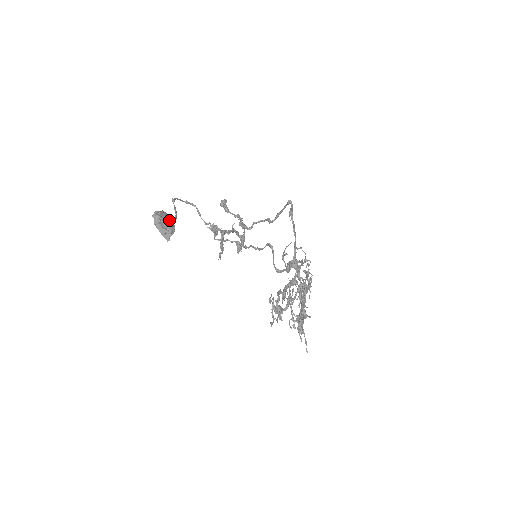
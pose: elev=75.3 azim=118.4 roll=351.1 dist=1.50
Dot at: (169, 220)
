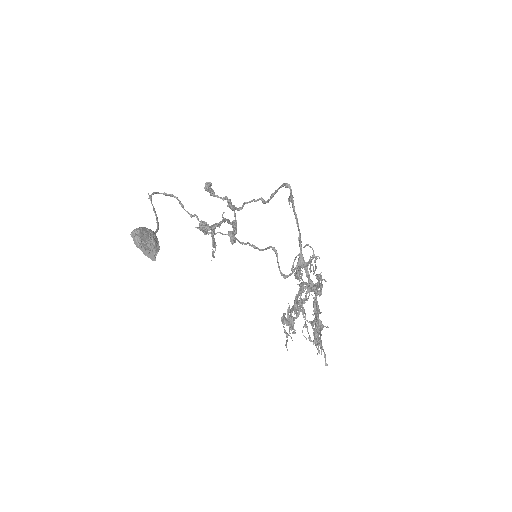
Dot at: (151, 238)
